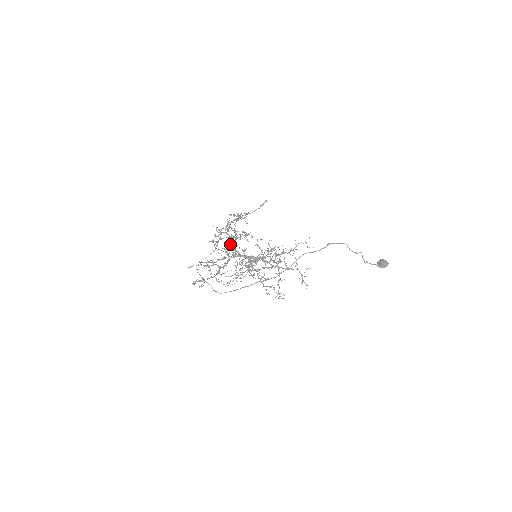
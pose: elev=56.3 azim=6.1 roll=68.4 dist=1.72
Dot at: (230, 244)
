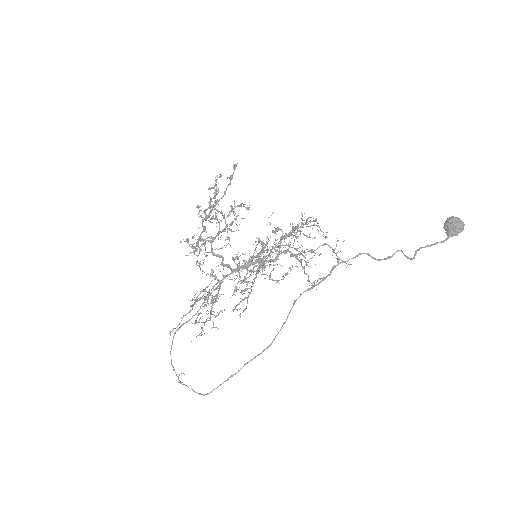
Dot at: (215, 255)
